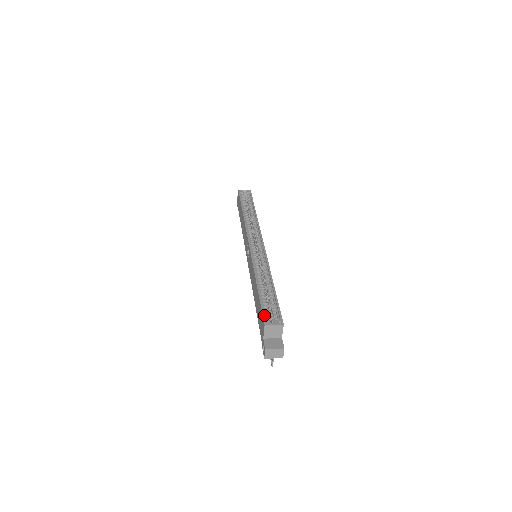
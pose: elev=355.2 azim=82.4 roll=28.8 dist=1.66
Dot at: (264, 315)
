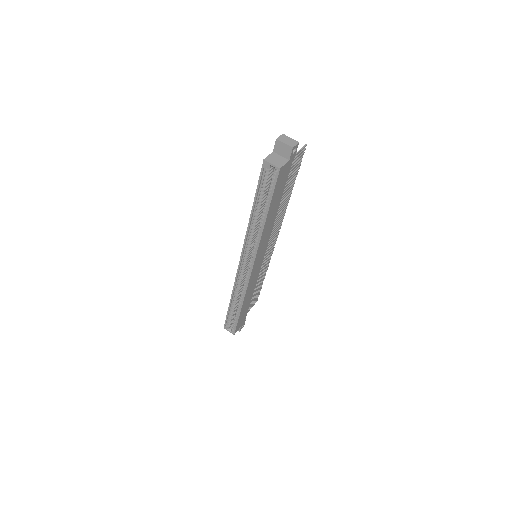
Dot at: (225, 323)
